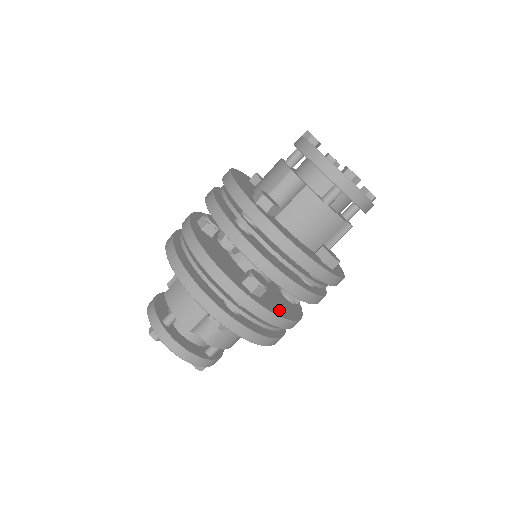
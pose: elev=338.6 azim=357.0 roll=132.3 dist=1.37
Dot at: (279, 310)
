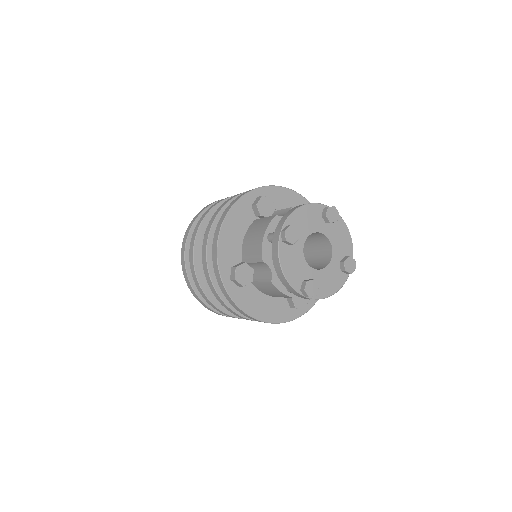
Dot at: occluded
